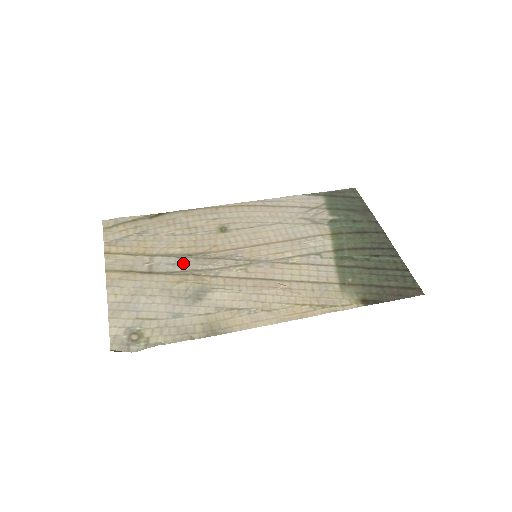
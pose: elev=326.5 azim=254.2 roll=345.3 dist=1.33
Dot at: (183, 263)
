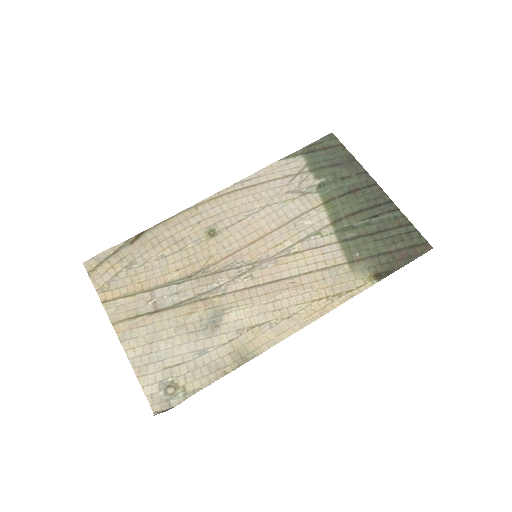
Dot at: (186, 289)
